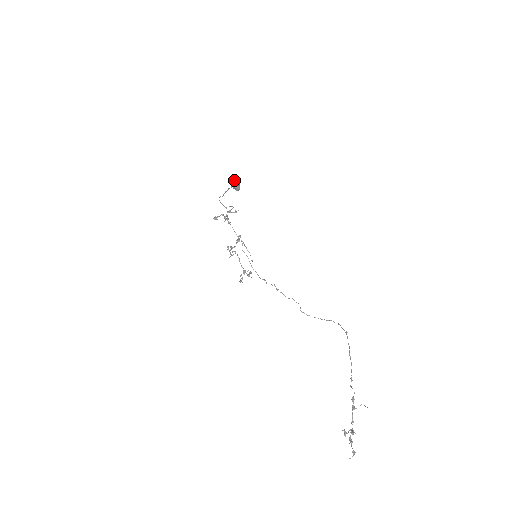
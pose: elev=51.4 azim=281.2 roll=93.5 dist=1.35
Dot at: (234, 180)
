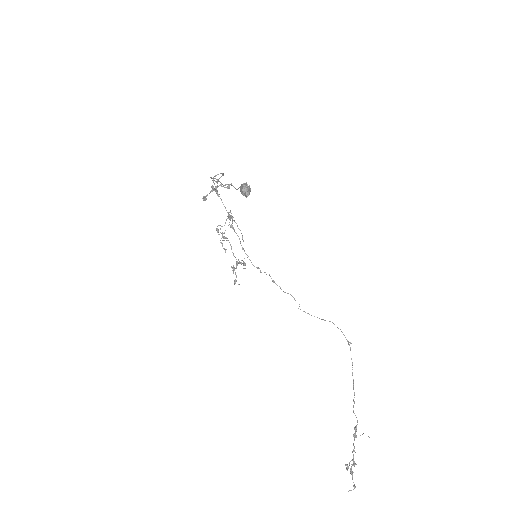
Dot at: (244, 185)
